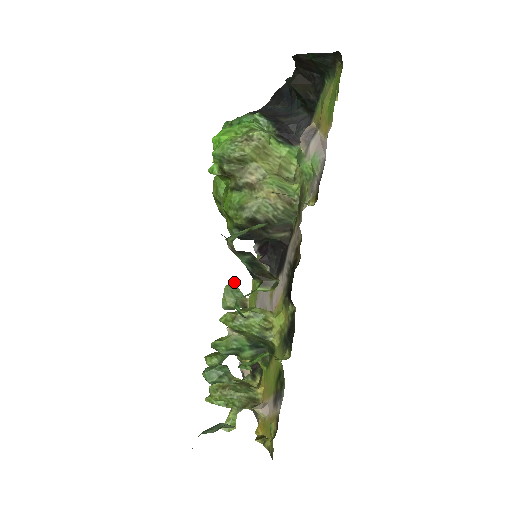
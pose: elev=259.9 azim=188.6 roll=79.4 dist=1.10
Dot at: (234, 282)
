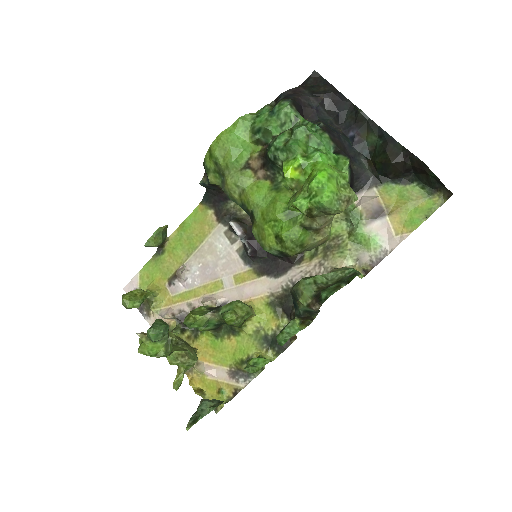
Dot at: occluded
